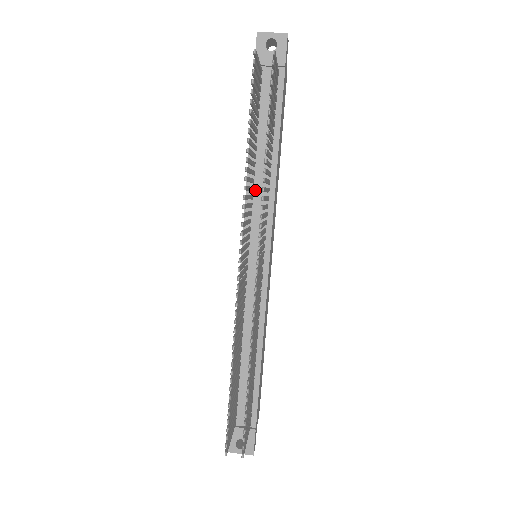
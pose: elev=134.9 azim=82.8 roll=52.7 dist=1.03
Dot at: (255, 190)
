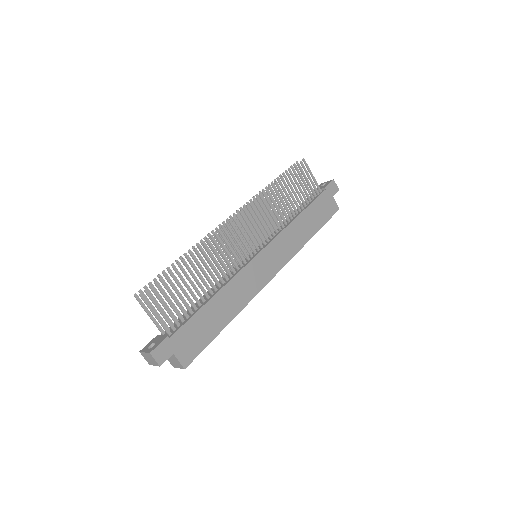
Dot at: (278, 229)
